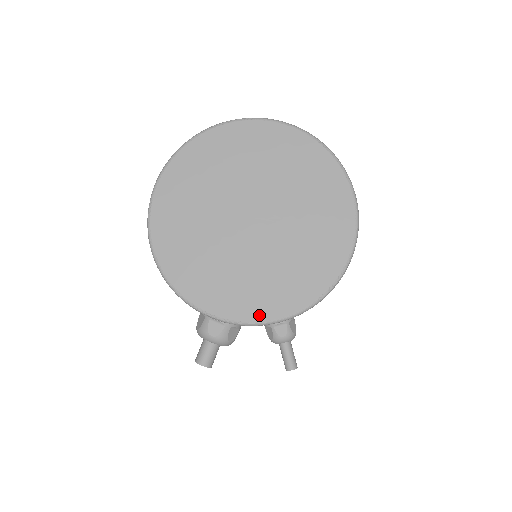
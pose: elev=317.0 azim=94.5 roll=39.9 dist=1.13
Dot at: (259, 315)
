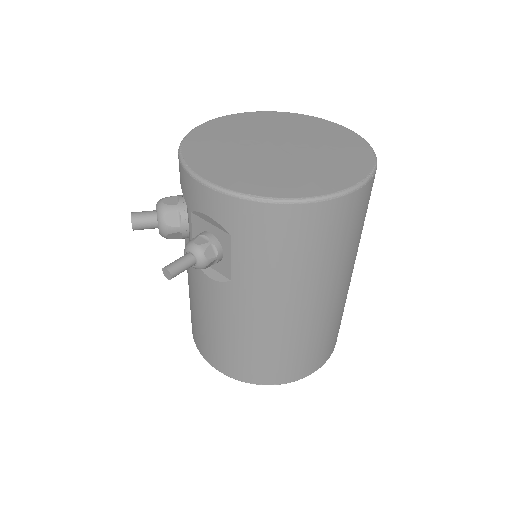
Dot at: (203, 172)
